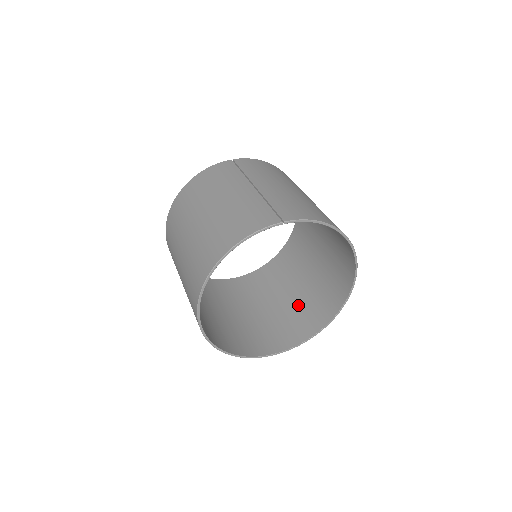
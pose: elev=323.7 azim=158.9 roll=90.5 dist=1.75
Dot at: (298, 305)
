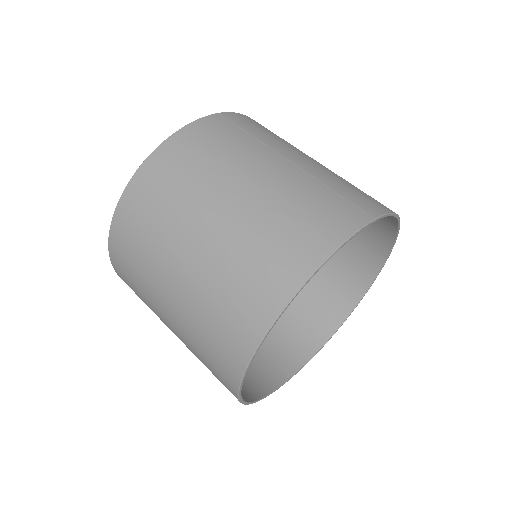
Dot at: (285, 310)
